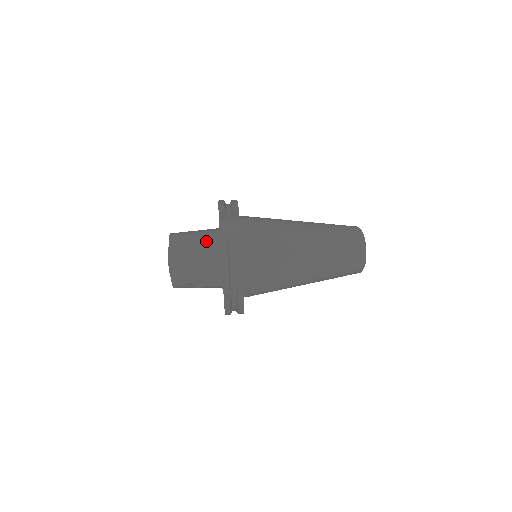
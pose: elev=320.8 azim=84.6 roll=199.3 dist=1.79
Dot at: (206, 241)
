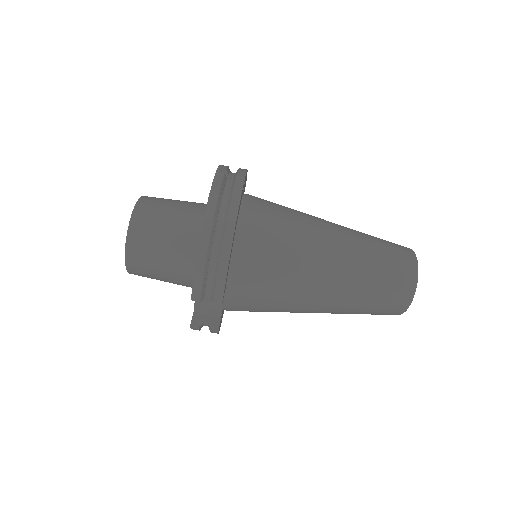
Dot at: (178, 275)
